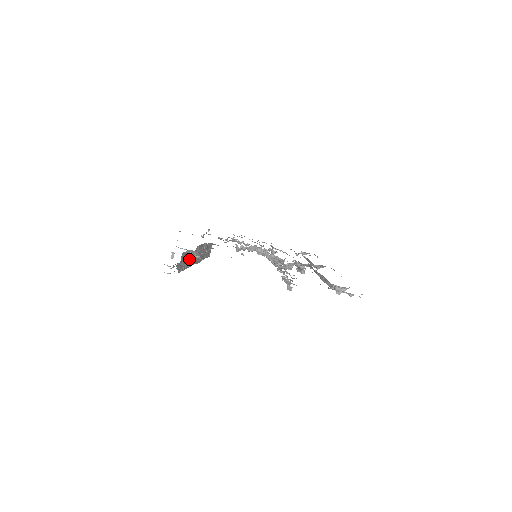
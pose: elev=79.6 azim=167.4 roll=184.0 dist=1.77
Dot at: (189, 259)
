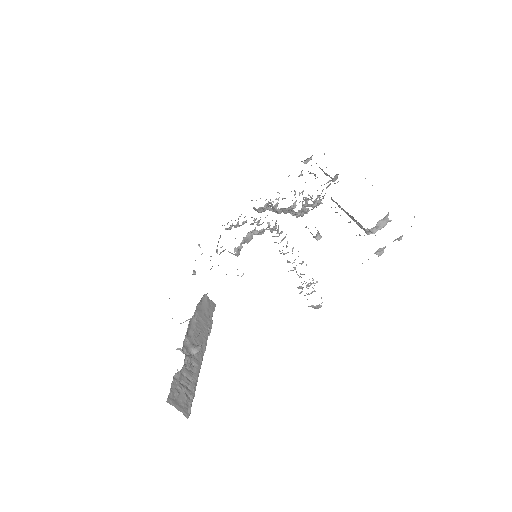
Dot at: (187, 375)
